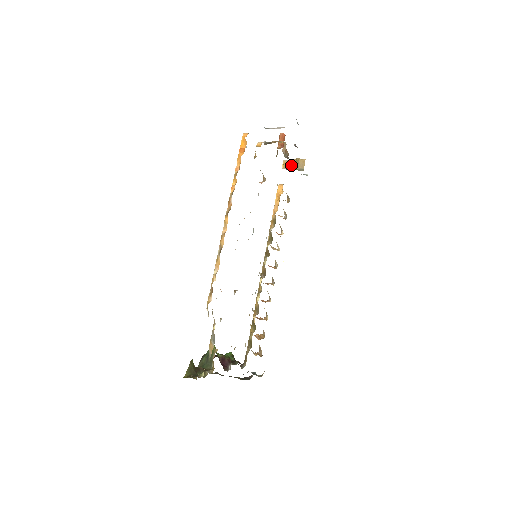
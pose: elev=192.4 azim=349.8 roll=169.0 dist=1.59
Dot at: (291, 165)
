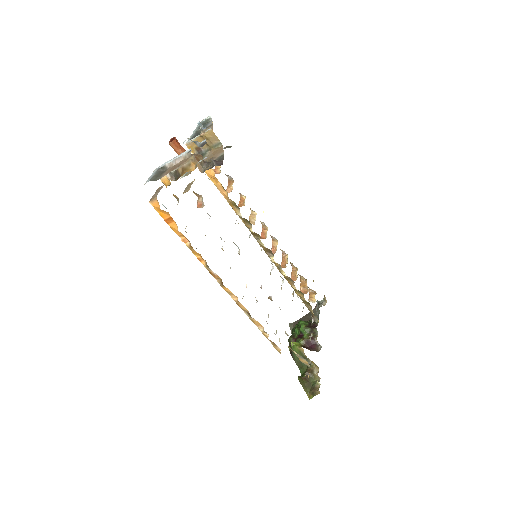
Dot at: occluded
